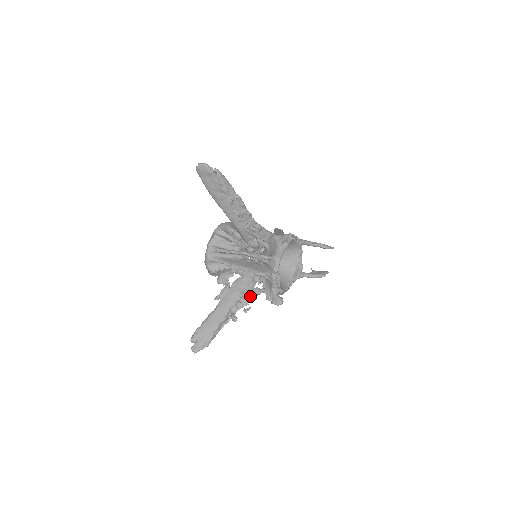
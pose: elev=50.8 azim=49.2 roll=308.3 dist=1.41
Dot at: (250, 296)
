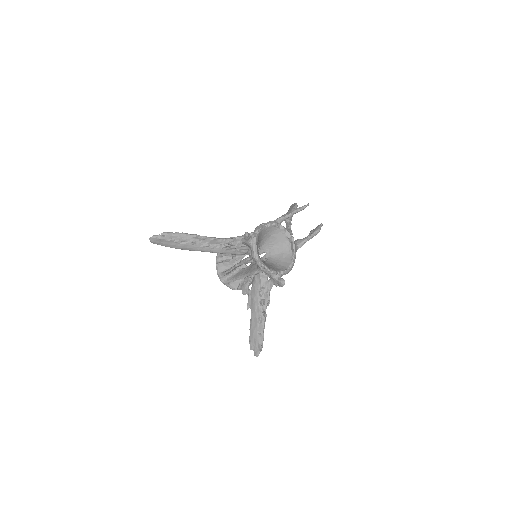
Dot at: (268, 290)
